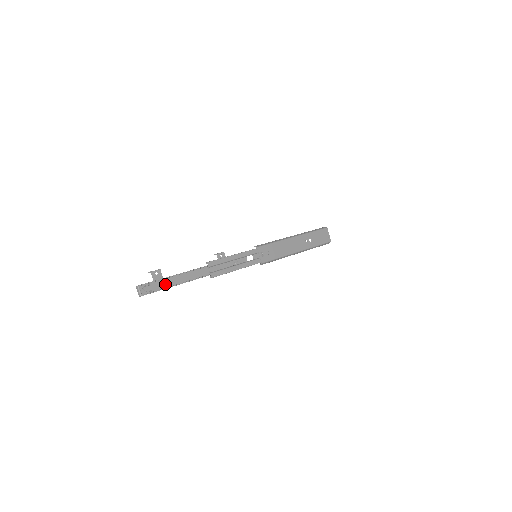
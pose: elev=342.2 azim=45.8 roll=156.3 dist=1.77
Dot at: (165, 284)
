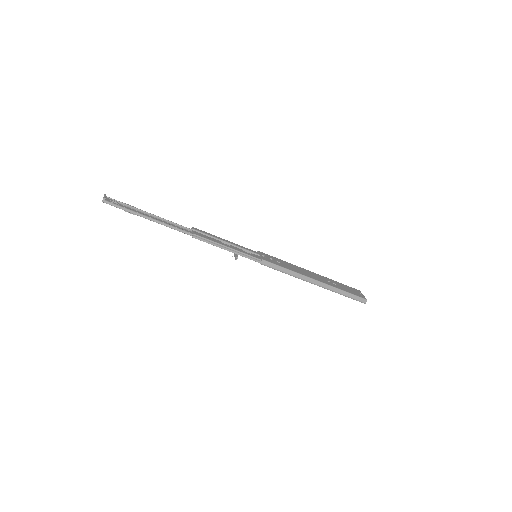
Dot at: (136, 213)
